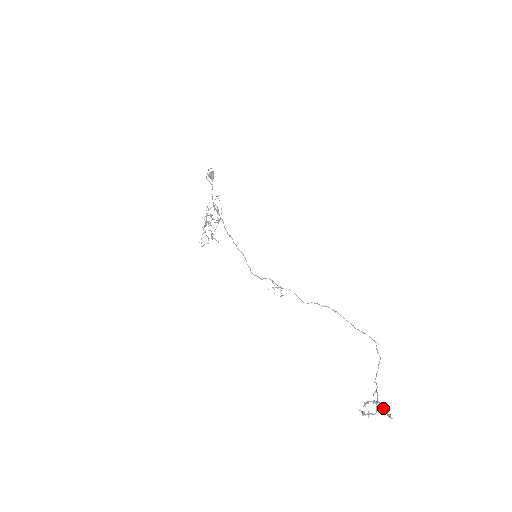
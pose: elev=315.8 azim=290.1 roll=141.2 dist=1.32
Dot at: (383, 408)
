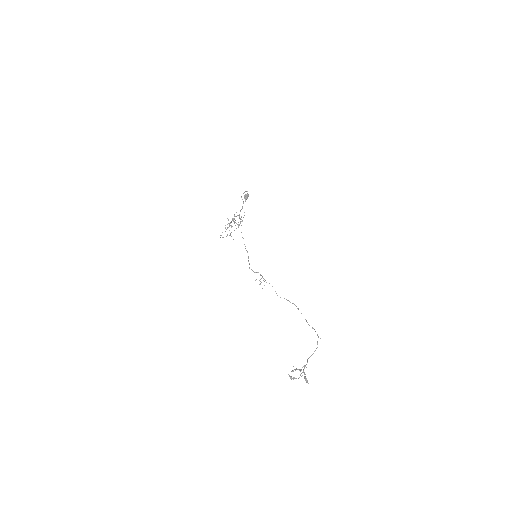
Dot at: (305, 376)
